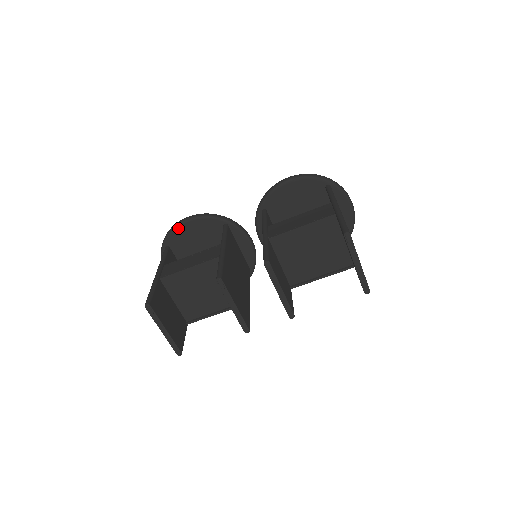
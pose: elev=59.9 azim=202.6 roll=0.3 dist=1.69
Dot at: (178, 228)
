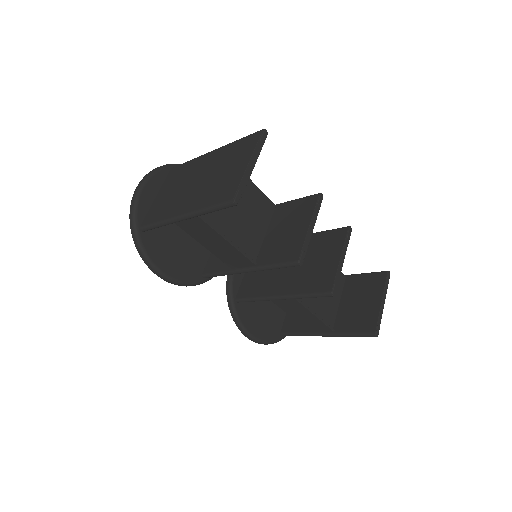
Dot at: occluded
